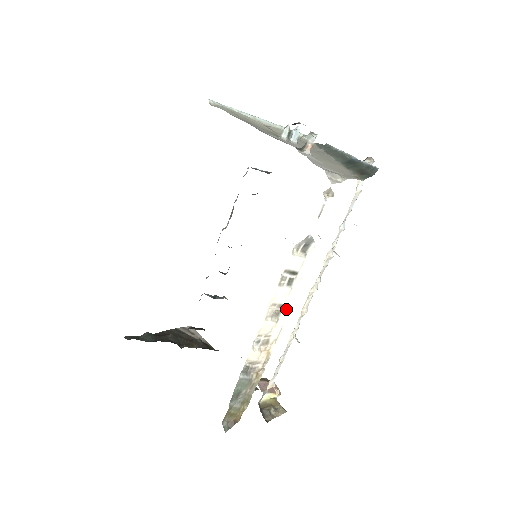
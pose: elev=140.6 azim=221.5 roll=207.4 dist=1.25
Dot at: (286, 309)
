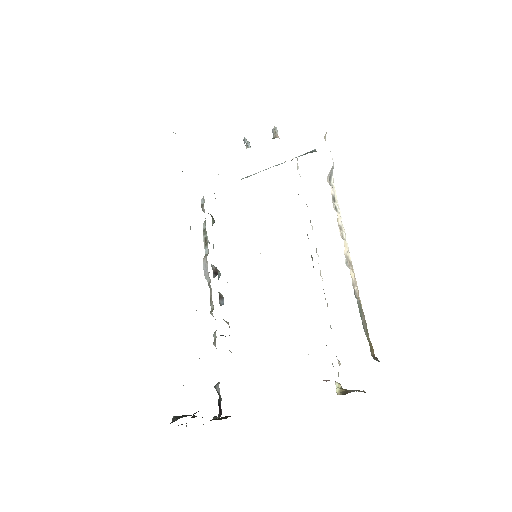
Dot at: (344, 231)
